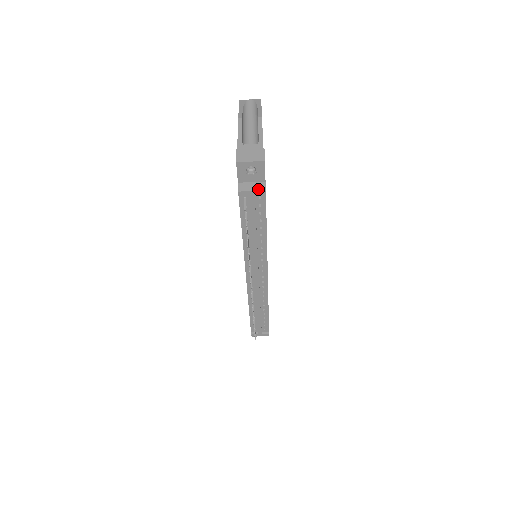
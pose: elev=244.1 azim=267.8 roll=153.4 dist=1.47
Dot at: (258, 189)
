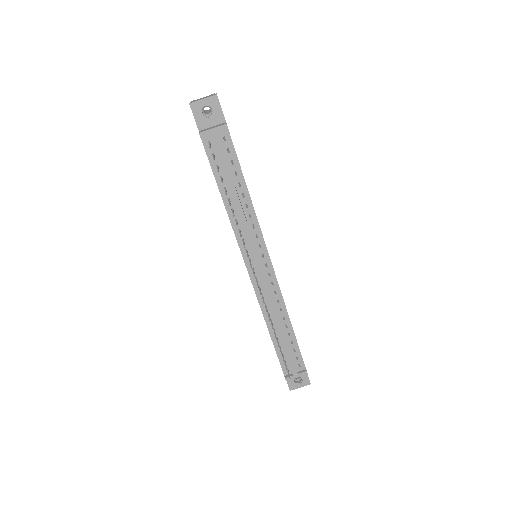
Dot at: (219, 126)
